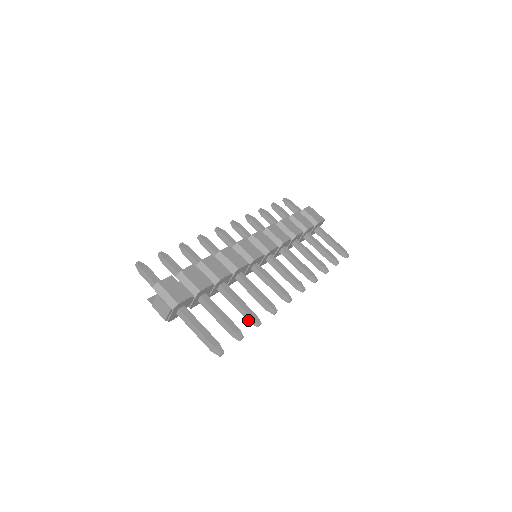
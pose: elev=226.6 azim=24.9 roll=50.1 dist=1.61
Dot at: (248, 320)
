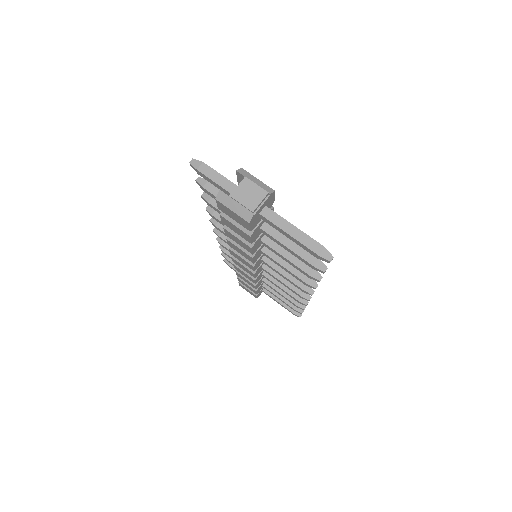
Dot at: (307, 272)
